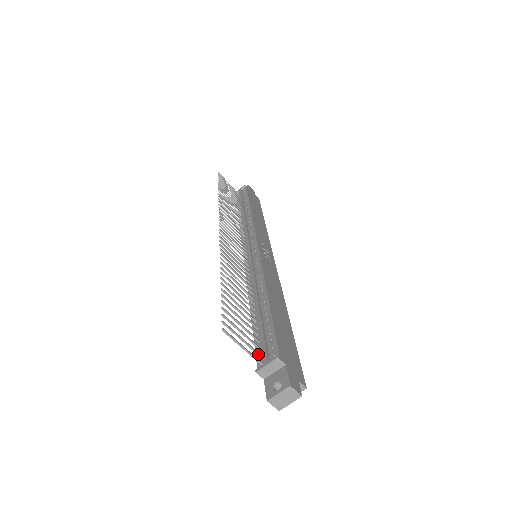
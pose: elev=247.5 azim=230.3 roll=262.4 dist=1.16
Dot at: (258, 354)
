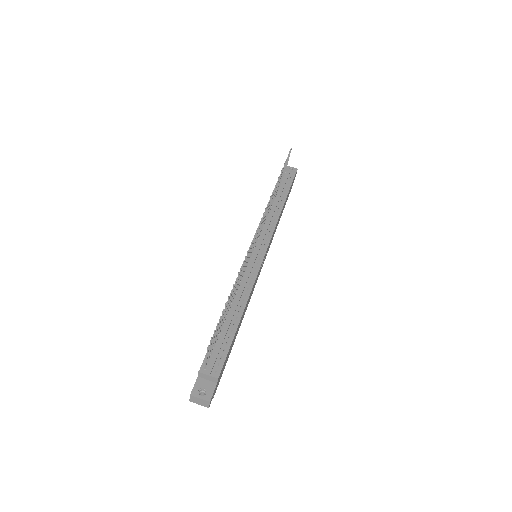
Dot at: (208, 360)
